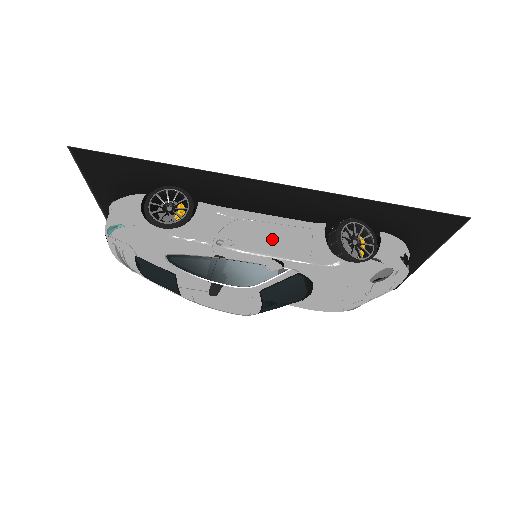
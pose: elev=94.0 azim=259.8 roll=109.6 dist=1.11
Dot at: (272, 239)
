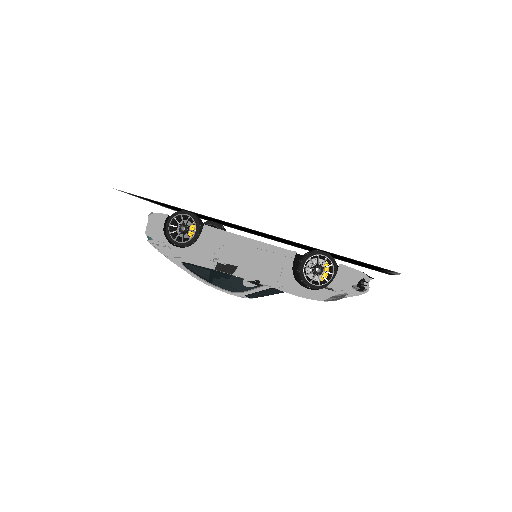
Dot at: (253, 262)
